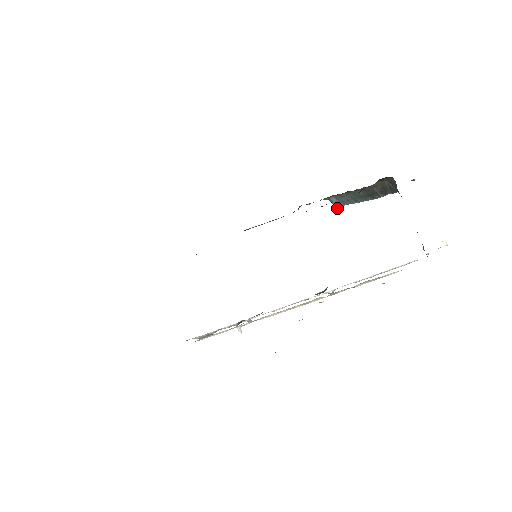
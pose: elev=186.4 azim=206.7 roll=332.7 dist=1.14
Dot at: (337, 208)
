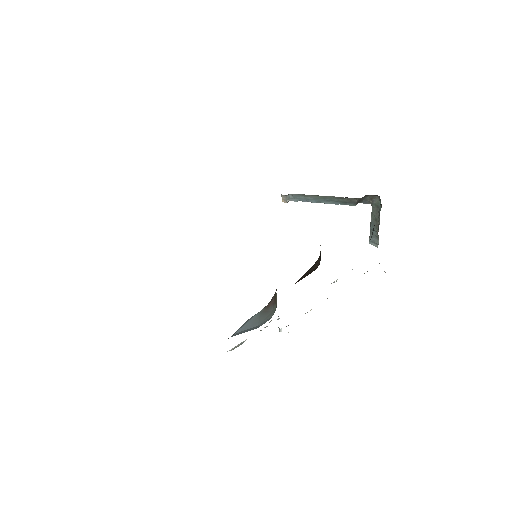
Dot at: (286, 202)
